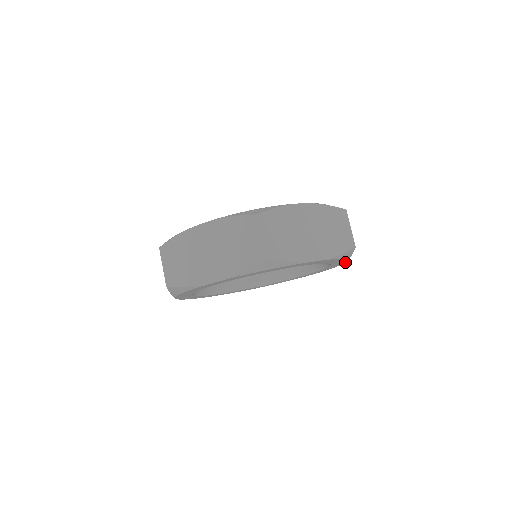
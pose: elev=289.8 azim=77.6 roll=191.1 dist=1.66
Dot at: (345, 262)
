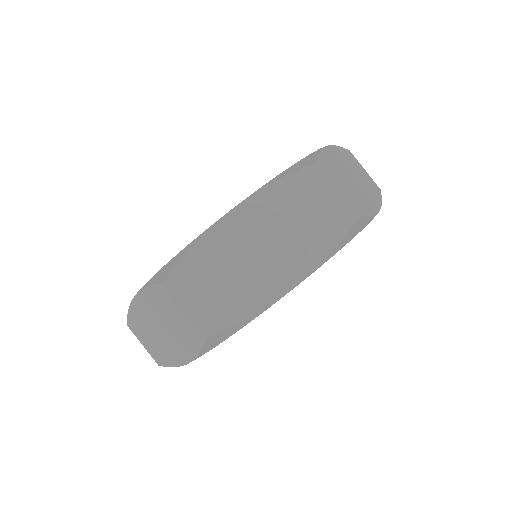
Dot at: (377, 213)
